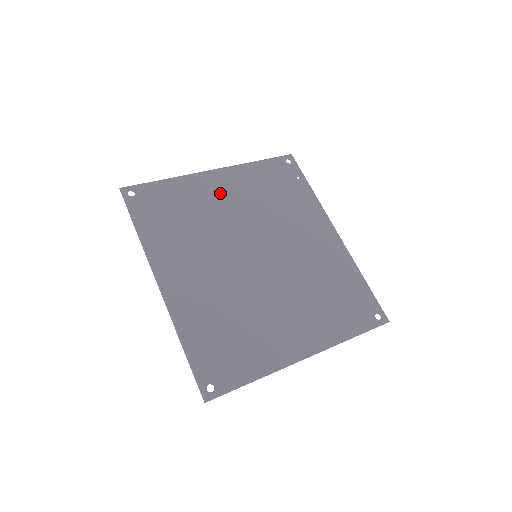
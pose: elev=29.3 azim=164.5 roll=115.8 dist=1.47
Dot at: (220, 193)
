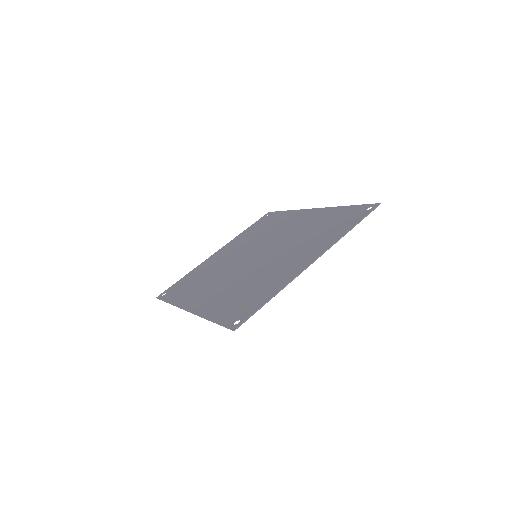
Dot at: (223, 255)
